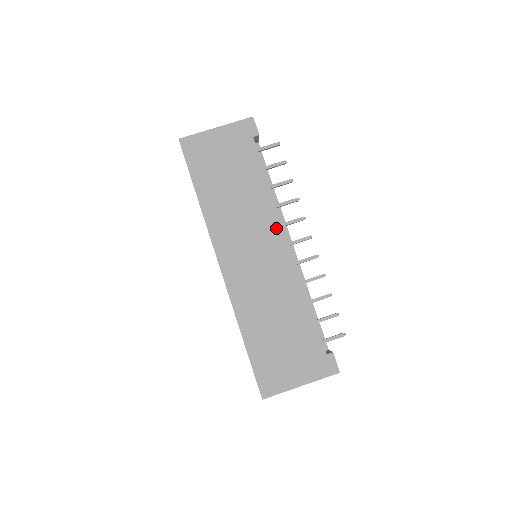
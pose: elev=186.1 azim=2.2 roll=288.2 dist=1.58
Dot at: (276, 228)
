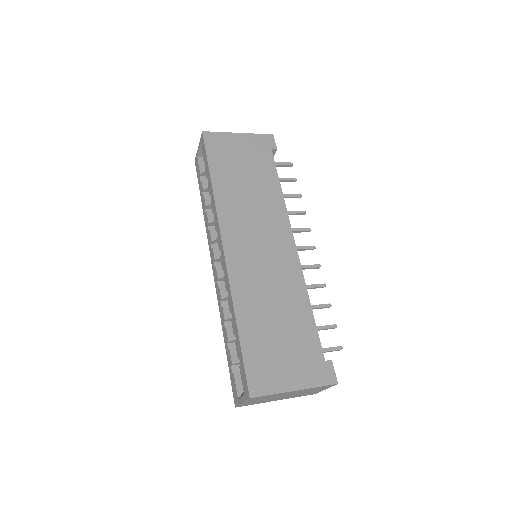
Dot at: (284, 227)
